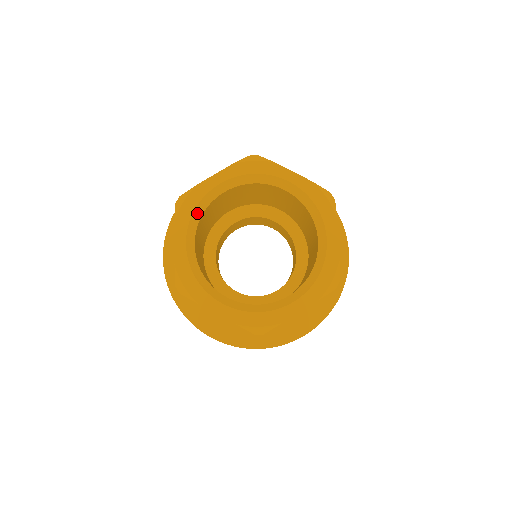
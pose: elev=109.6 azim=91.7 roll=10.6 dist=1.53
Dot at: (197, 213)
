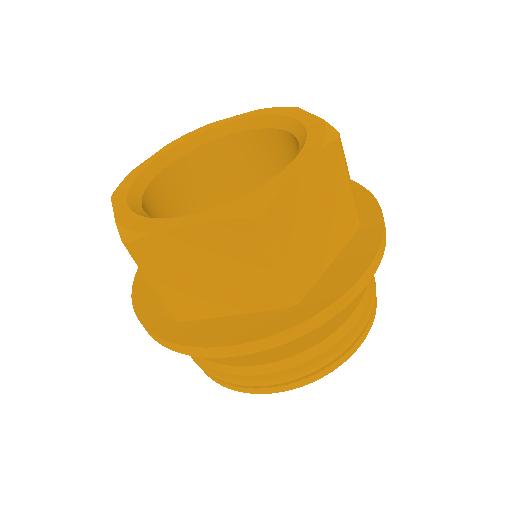
Dot at: (138, 186)
